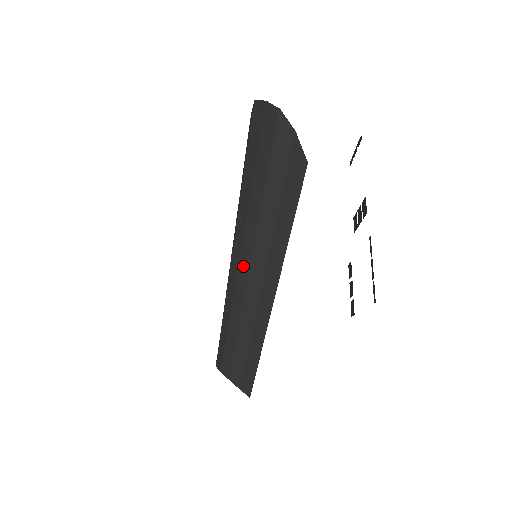
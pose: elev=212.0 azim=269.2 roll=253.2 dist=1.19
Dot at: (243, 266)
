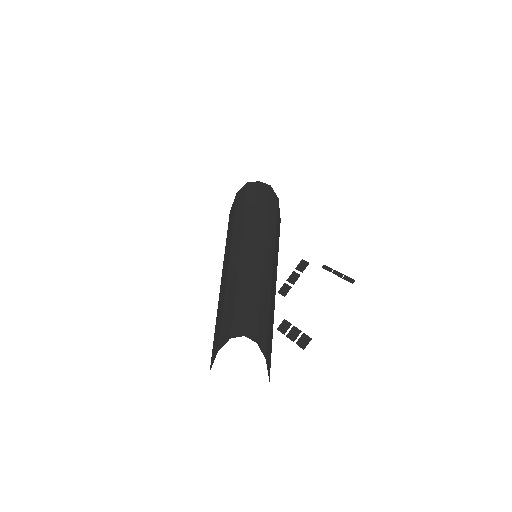
Dot at: (258, 249)
